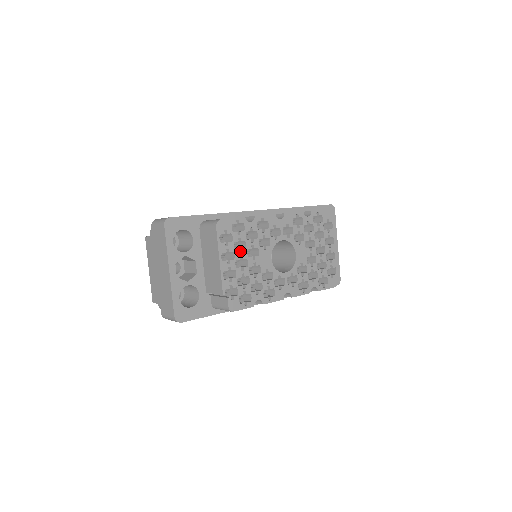
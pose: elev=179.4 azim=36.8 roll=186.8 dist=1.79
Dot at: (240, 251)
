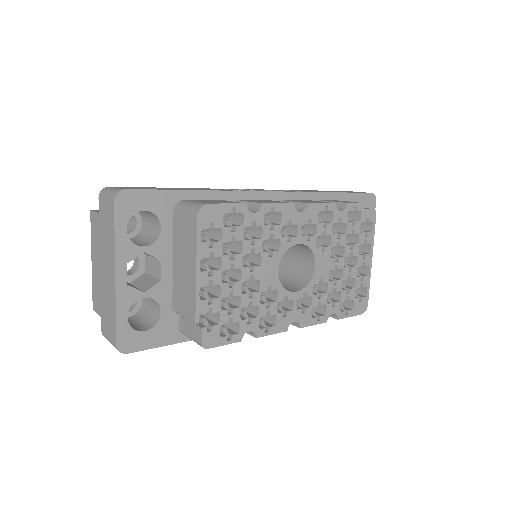
Dot at: (232, 256)
